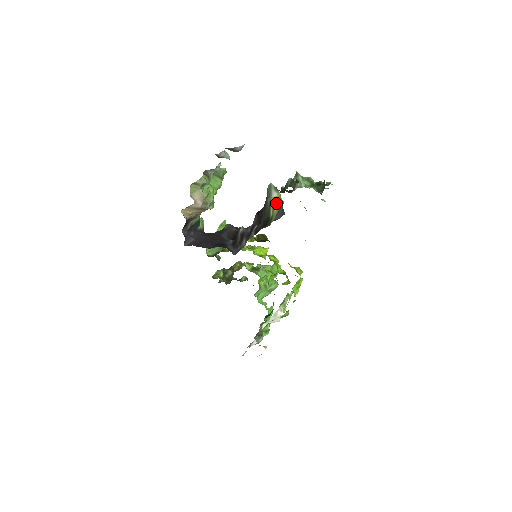
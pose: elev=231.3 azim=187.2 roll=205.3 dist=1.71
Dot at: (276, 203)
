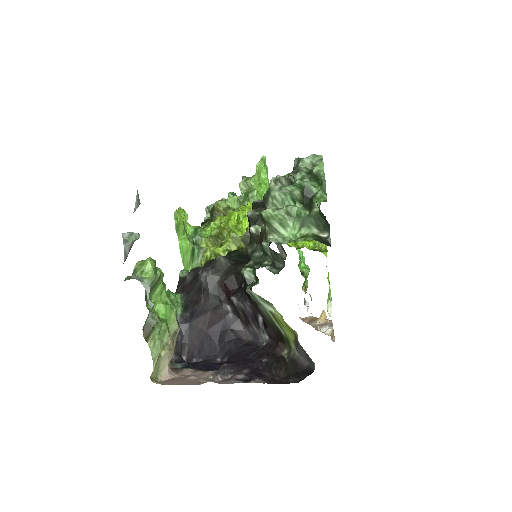
Dot at: (281, 323)
